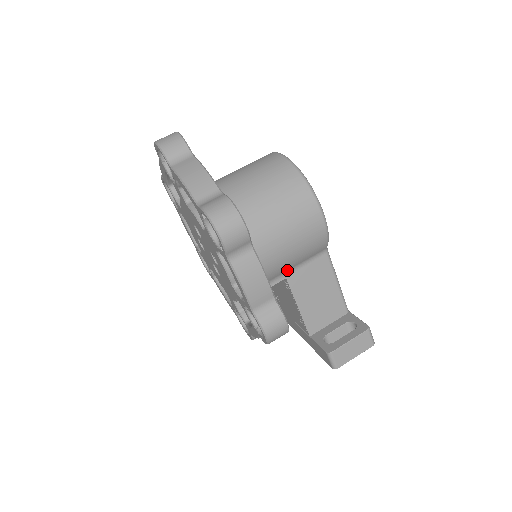
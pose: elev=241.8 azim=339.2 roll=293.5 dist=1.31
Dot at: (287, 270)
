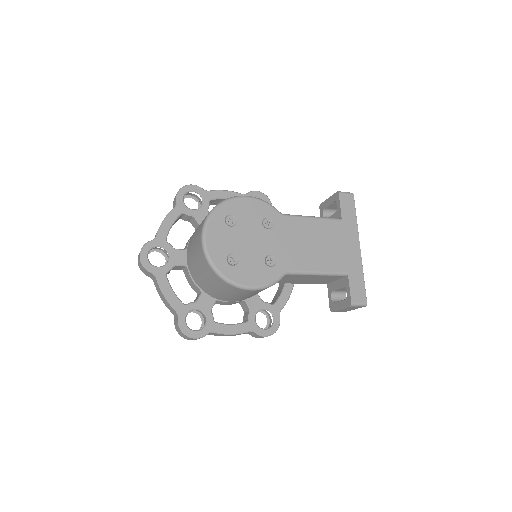
Dot at: occluded
